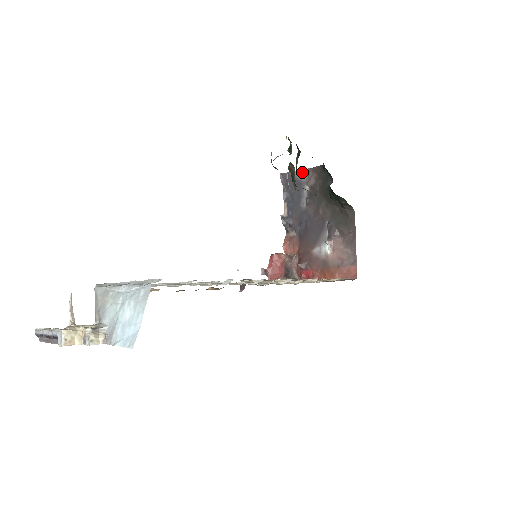
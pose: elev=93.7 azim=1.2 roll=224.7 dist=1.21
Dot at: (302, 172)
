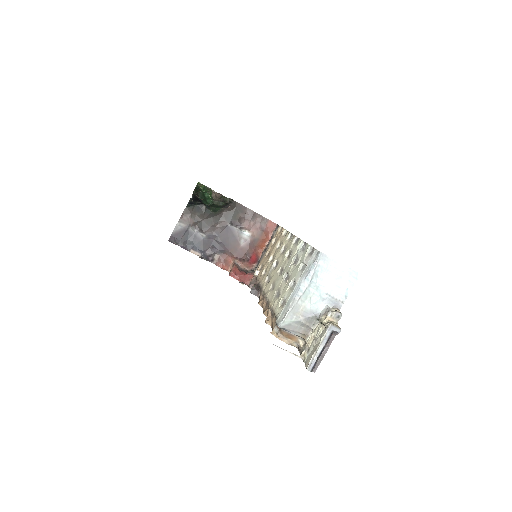
Dot at: (179, 224)
